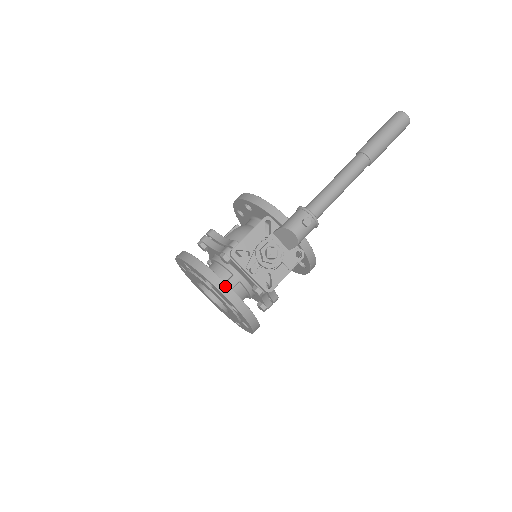
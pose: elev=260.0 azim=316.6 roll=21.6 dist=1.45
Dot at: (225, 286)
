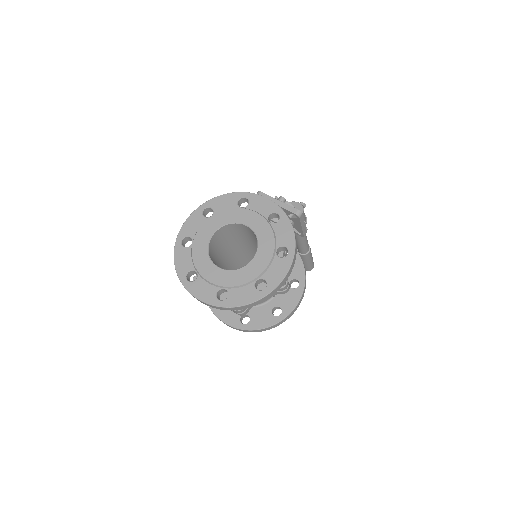
Dot at: occluded
